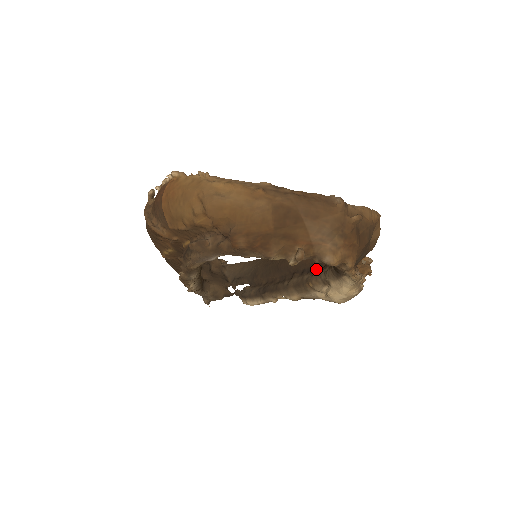
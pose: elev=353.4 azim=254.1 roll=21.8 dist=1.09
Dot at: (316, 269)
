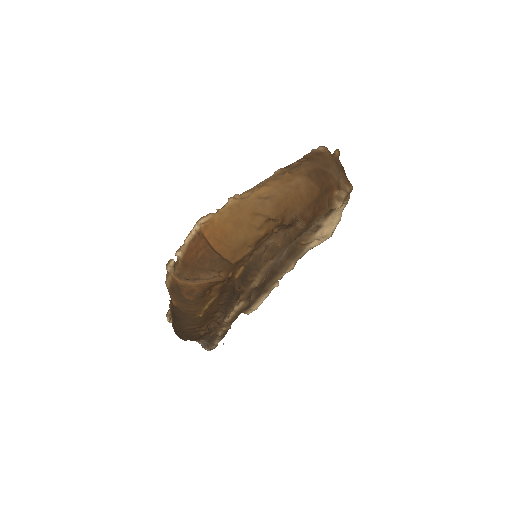
Dot at: occluded
